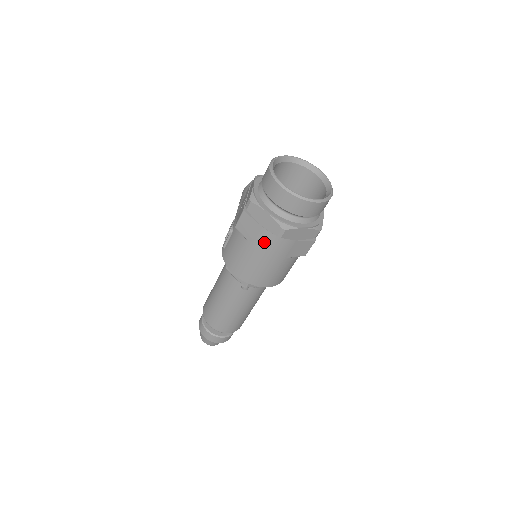
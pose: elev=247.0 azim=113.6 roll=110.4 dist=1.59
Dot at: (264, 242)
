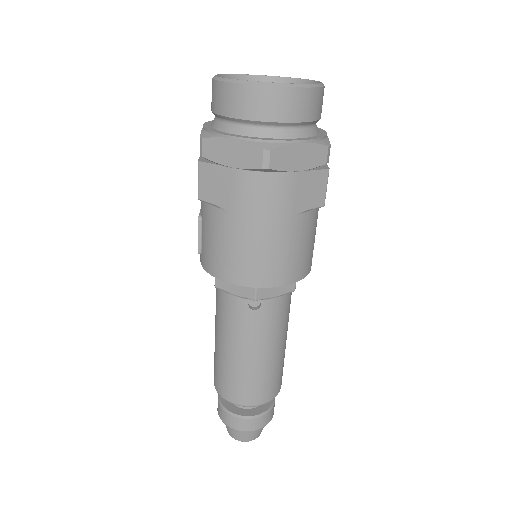
Dot at: (247, 195)
